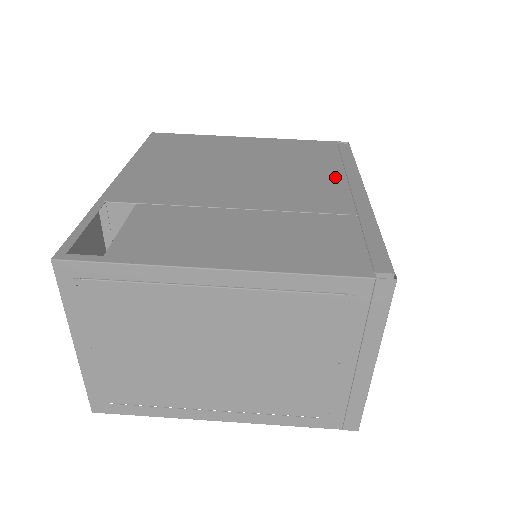
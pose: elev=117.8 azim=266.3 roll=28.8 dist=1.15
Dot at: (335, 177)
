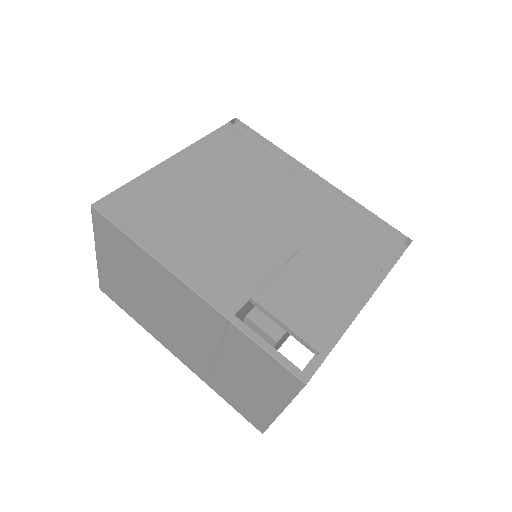
Dot at: (289, 172)
